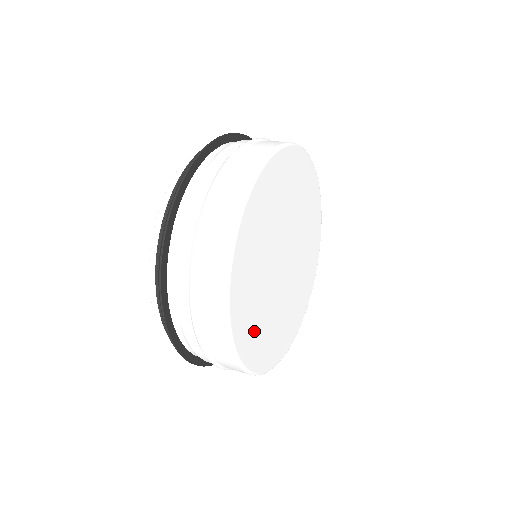
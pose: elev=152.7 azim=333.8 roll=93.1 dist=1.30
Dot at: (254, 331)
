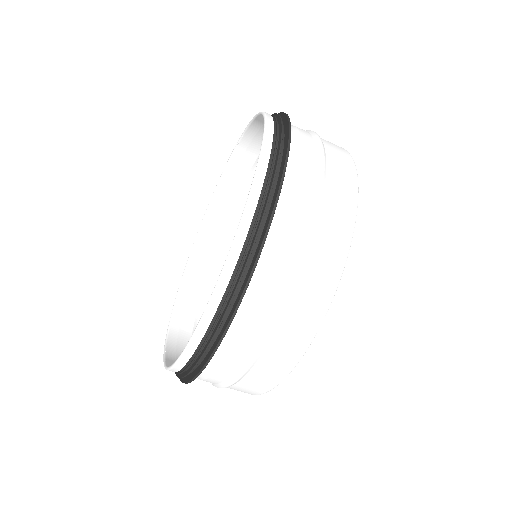
Dot at: occluded
